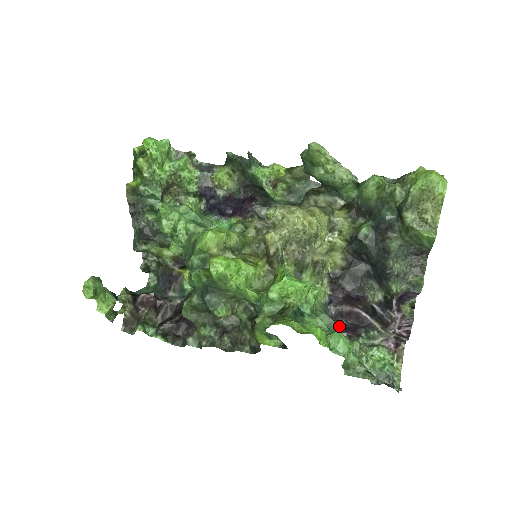
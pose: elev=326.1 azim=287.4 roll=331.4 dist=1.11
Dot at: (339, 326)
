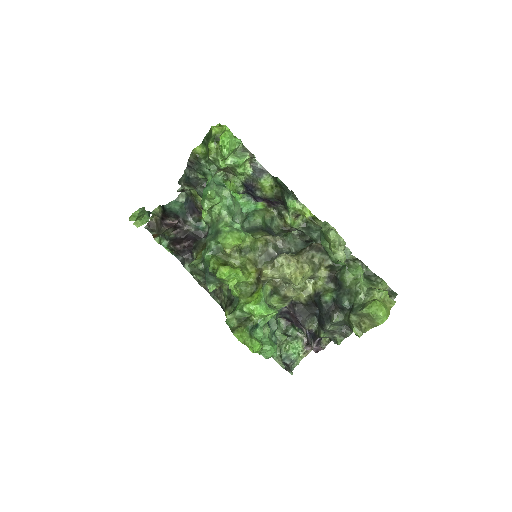
Dot at: (284, 316)
